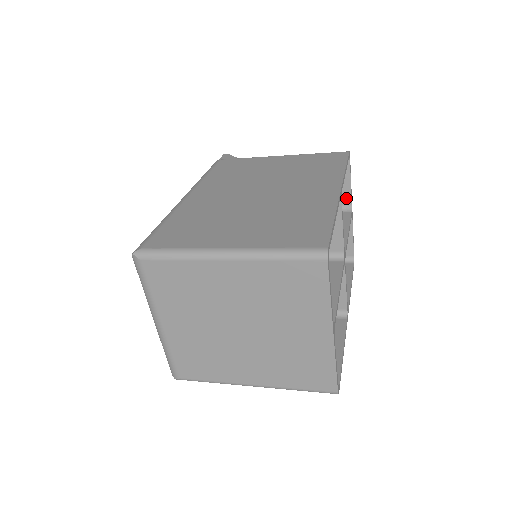
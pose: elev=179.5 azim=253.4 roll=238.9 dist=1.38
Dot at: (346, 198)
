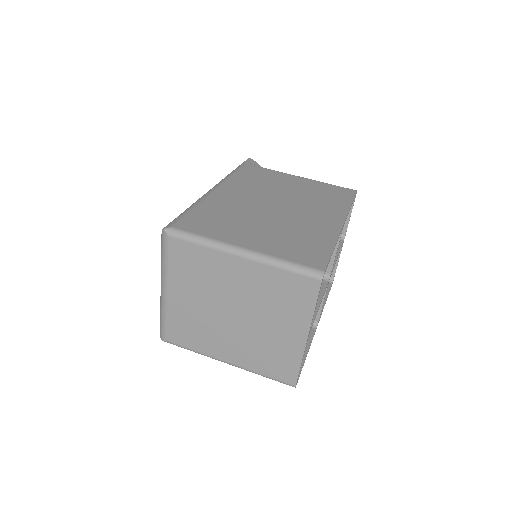
Dot at: (343, 228)
